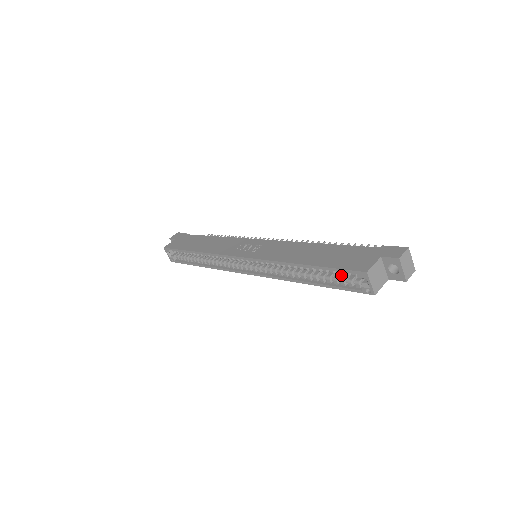
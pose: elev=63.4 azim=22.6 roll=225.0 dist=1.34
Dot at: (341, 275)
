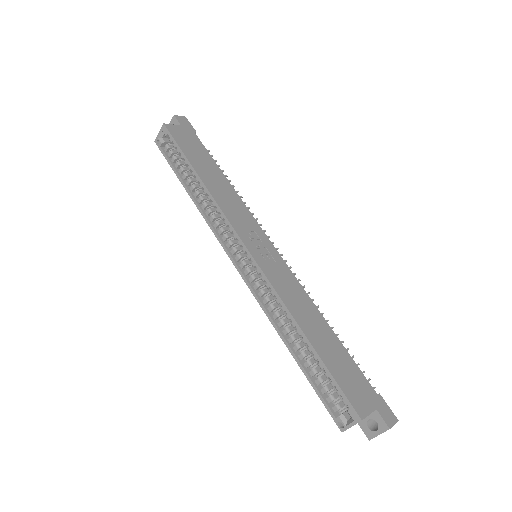
Dot at: occluded
